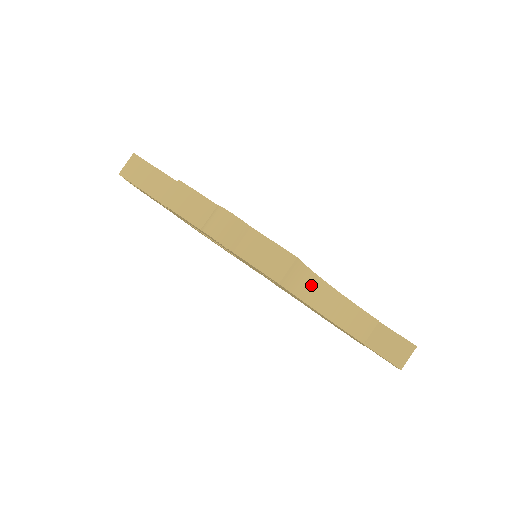
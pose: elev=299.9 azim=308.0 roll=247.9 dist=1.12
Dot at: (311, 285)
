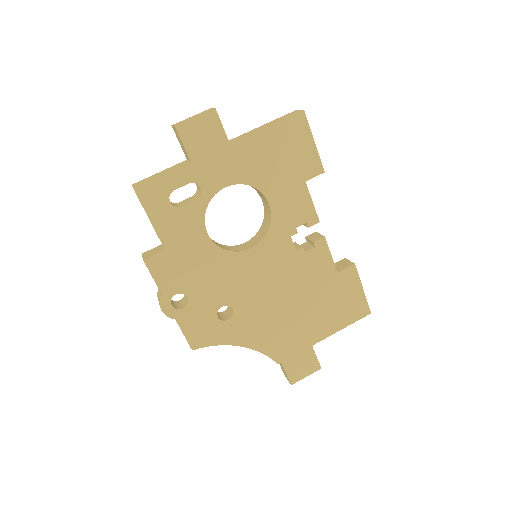
Dot at: occluded
